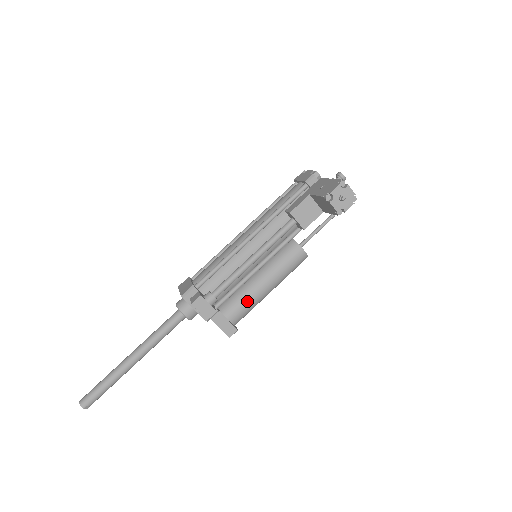
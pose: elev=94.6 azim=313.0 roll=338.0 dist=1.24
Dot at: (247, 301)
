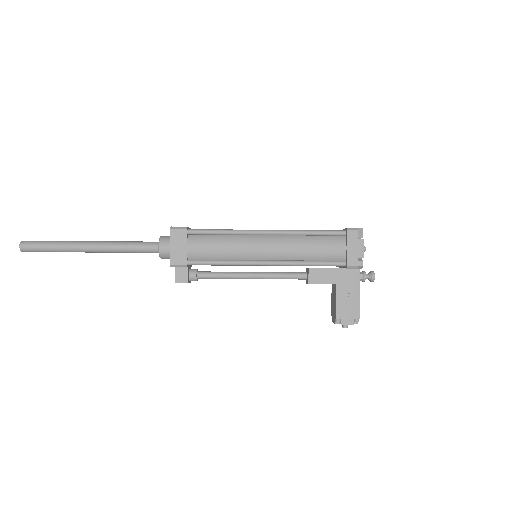
Dot at: occluded
